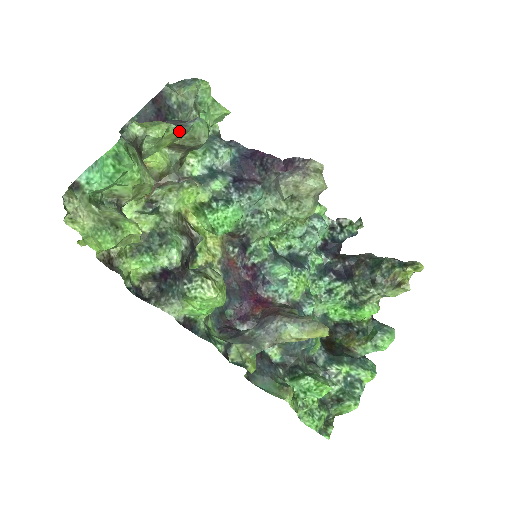
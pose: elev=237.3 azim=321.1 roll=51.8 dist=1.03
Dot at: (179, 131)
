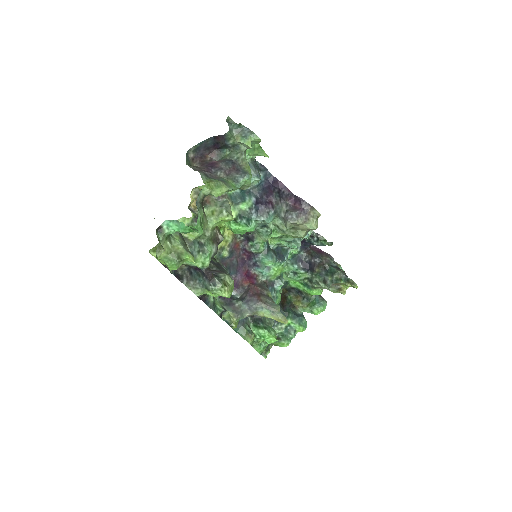
Dot at: occluded
